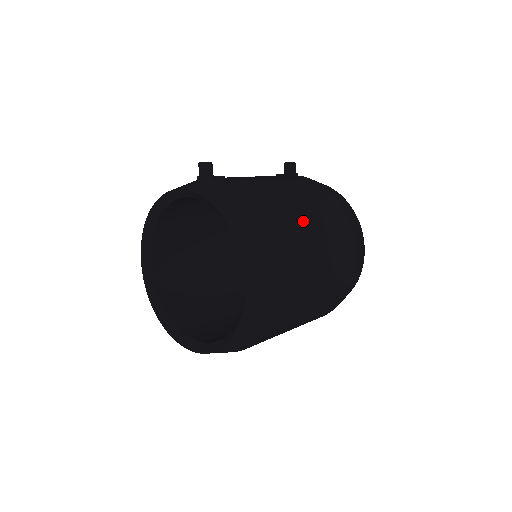
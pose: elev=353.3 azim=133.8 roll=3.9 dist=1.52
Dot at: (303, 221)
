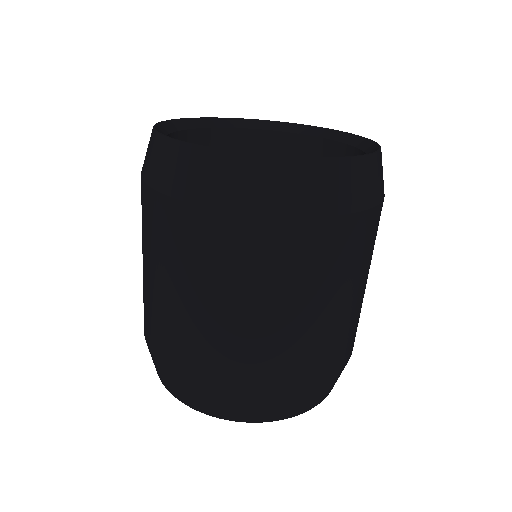
Dot at: occluded
